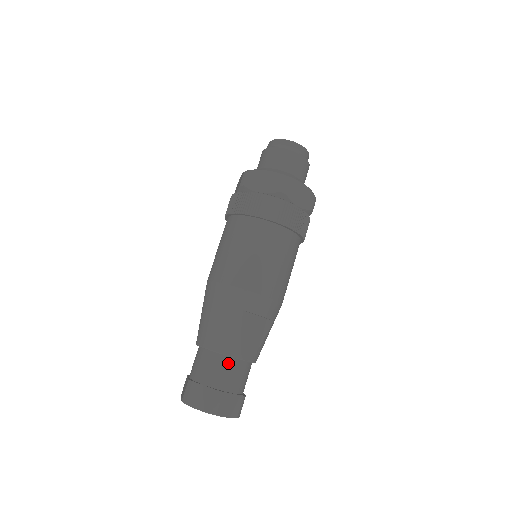
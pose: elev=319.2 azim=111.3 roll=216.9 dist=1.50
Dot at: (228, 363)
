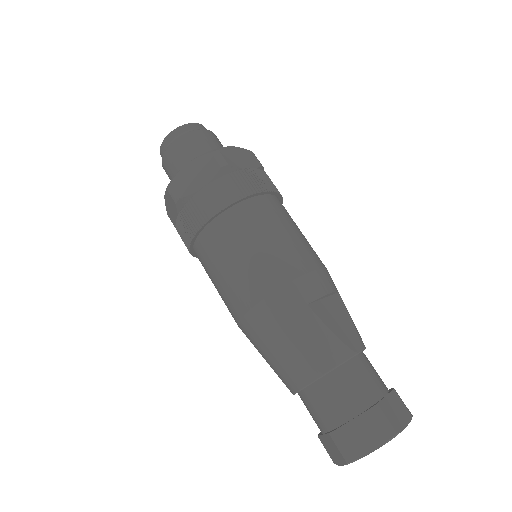
Dot at: (348, 372)
